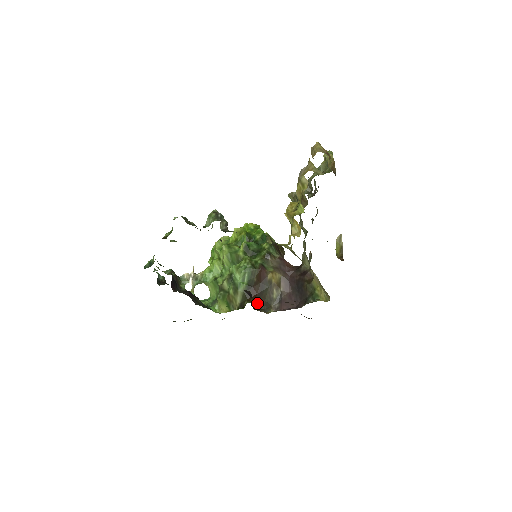
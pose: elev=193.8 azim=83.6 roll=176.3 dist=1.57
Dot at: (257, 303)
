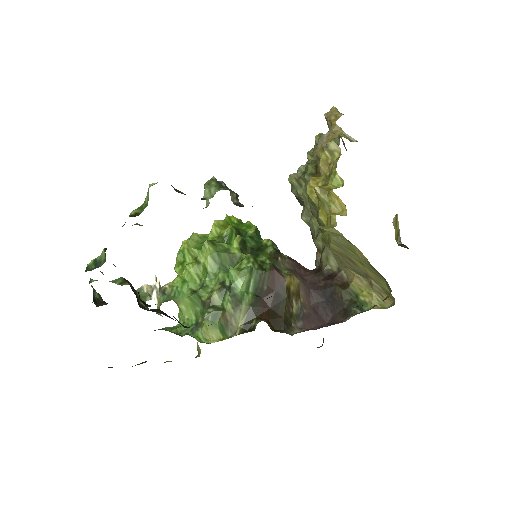
Dot at: (273, 321)
